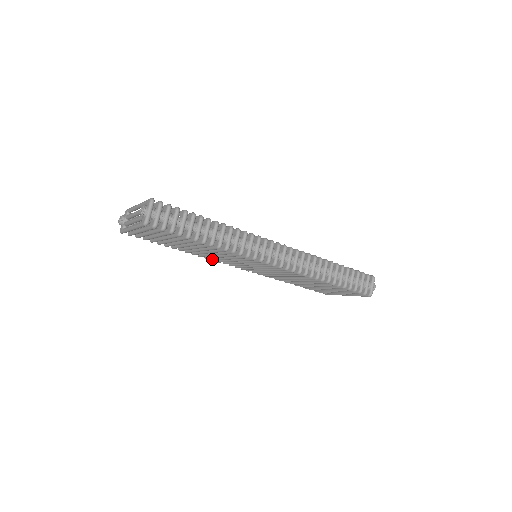
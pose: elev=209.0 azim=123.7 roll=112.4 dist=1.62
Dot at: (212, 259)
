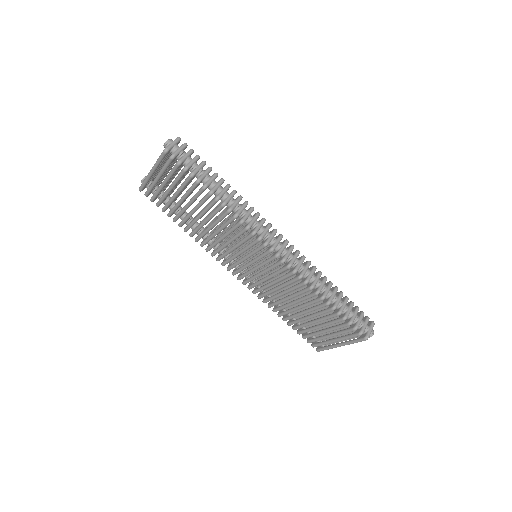
Dot at: (212, 253)
